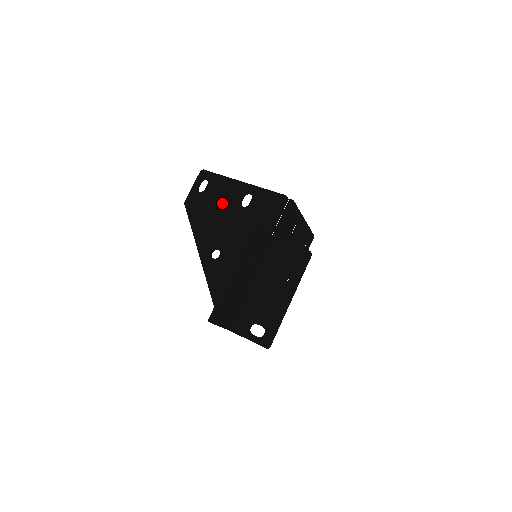
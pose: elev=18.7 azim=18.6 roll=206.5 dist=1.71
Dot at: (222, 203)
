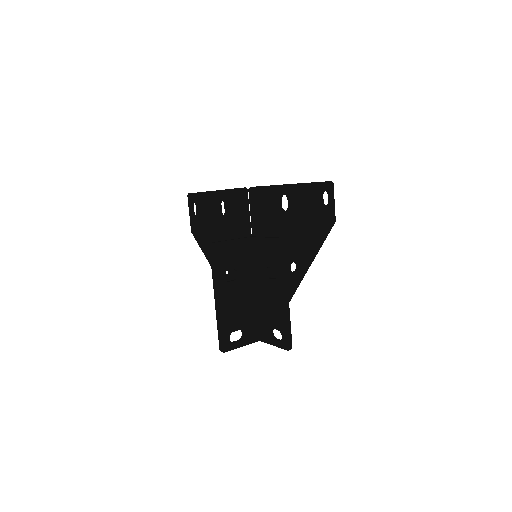
Dot at: (210, 220)
